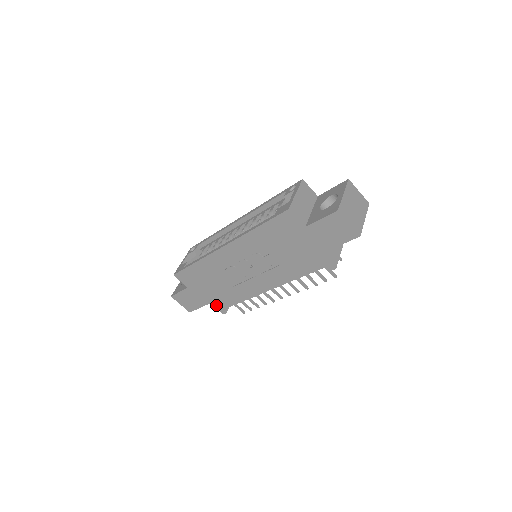
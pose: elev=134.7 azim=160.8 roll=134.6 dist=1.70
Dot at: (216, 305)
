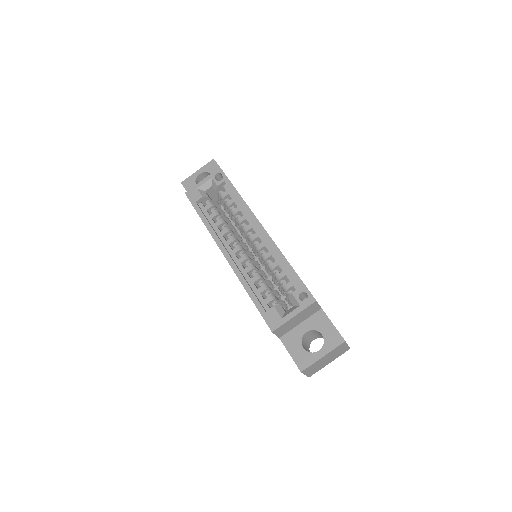
Dot at: occluded
